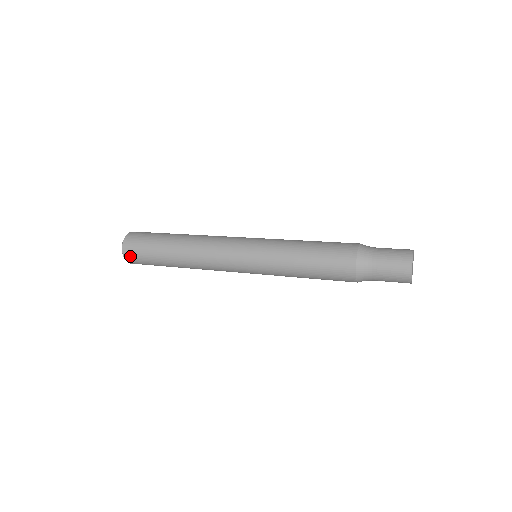
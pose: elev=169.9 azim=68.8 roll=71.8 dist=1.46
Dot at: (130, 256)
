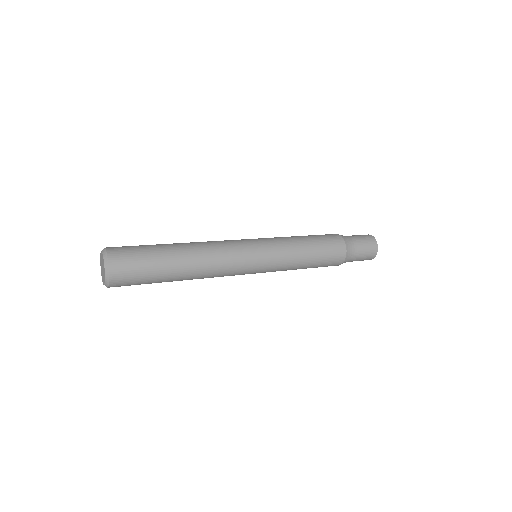
Dot at: (120, 279)
